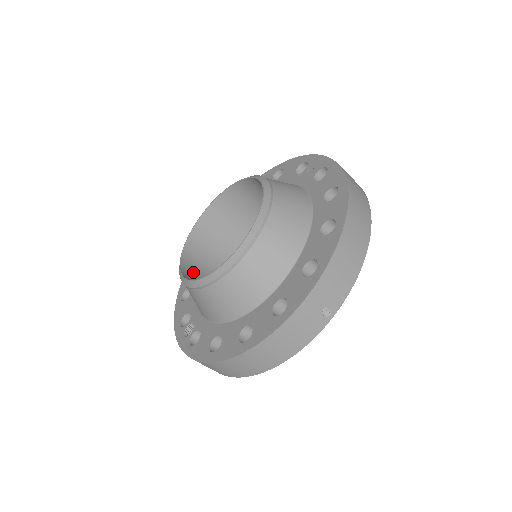
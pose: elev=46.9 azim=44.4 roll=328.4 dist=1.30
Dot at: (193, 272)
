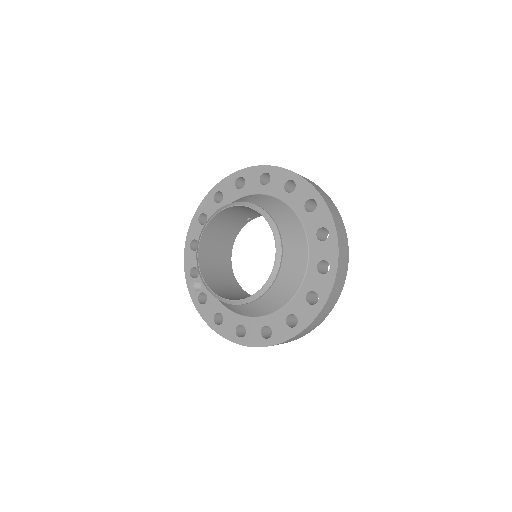
Dot at: (206, 256)
